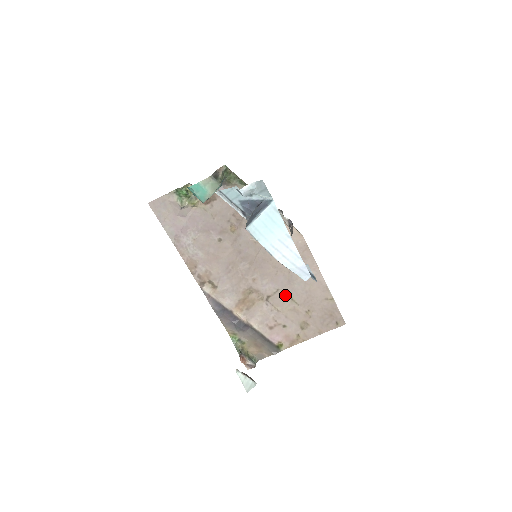
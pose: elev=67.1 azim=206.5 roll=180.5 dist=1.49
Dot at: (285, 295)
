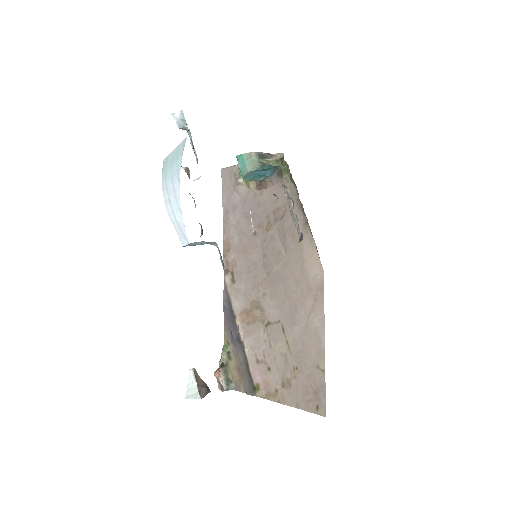
Dot at: (283, 332)
